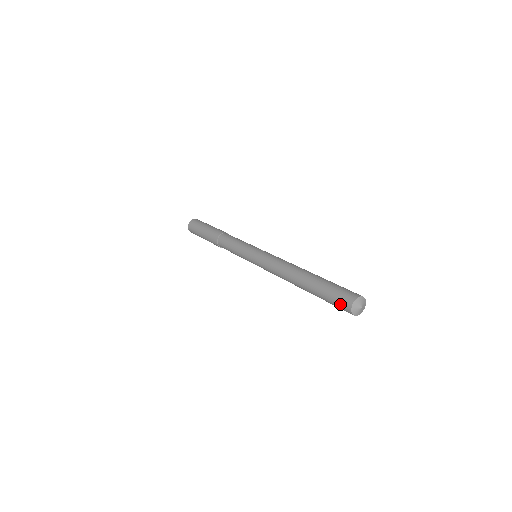
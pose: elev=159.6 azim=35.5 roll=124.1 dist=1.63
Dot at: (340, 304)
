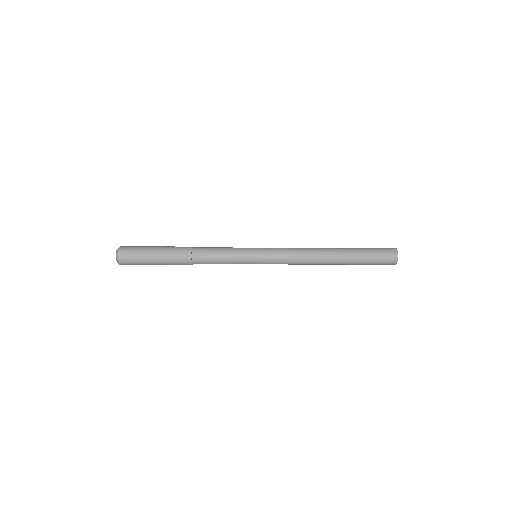
Dot at: (386, 252)
